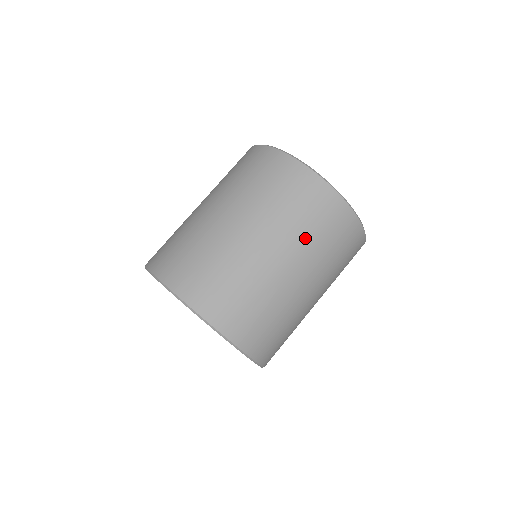
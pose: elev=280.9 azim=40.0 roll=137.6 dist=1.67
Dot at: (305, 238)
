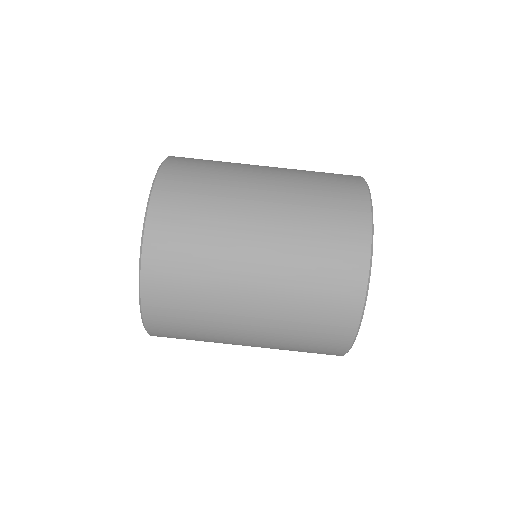
Dot at: (298, 254)
